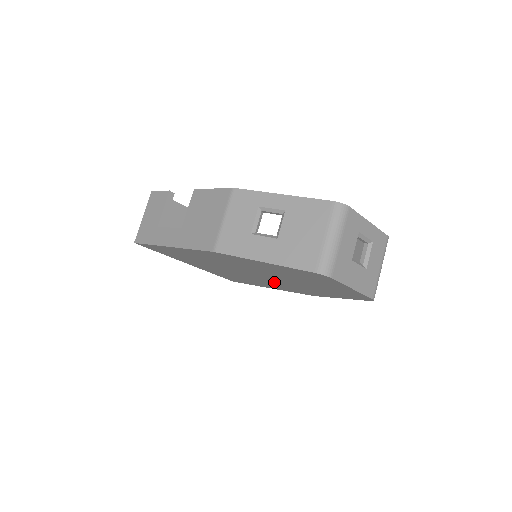
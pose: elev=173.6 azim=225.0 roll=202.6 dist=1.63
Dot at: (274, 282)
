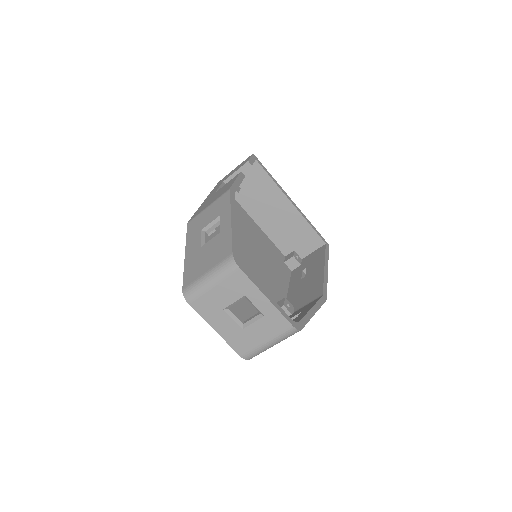
Dot at: occluded
